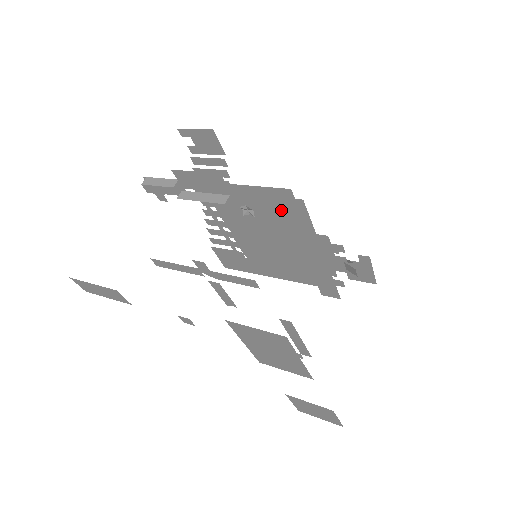
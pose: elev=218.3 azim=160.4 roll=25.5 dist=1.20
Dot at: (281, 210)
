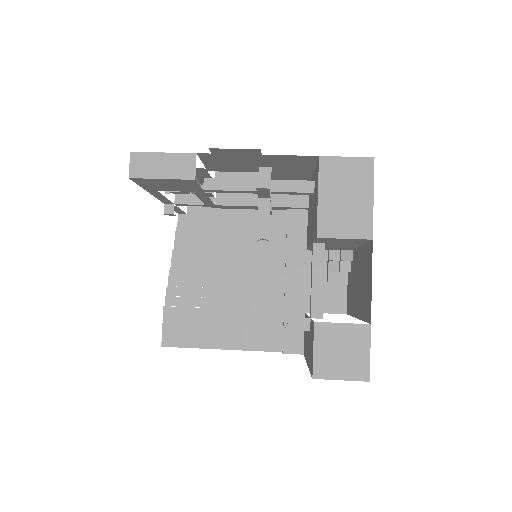
Dot at: (276, 236)
